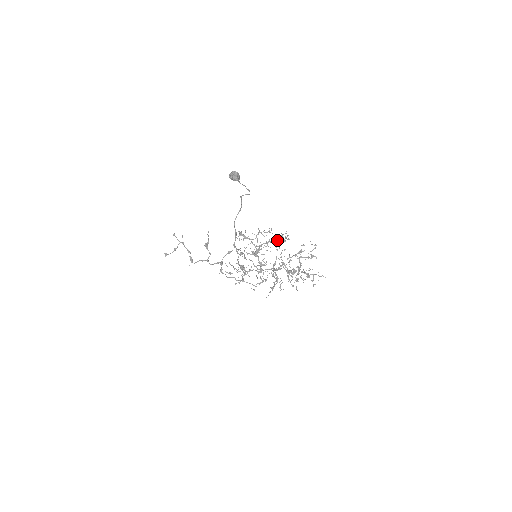
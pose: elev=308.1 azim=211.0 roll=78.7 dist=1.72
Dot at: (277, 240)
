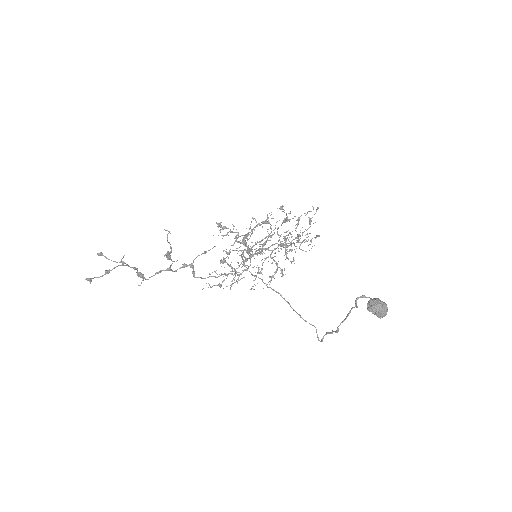
Dot at: occluded
